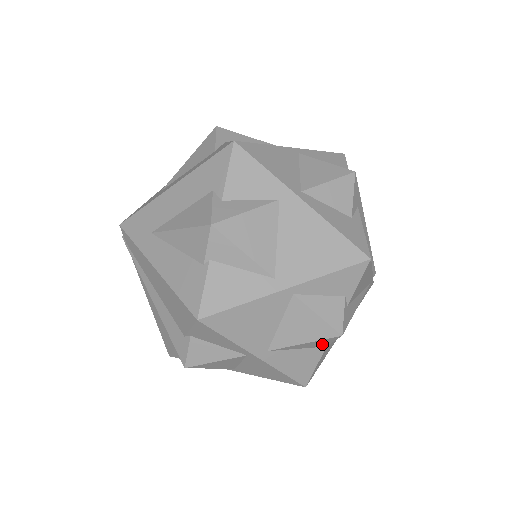
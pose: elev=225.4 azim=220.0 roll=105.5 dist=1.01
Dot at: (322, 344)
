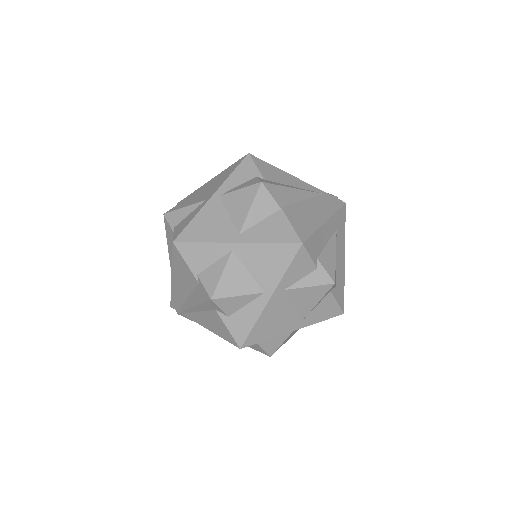
Dot at: (270, 205)
